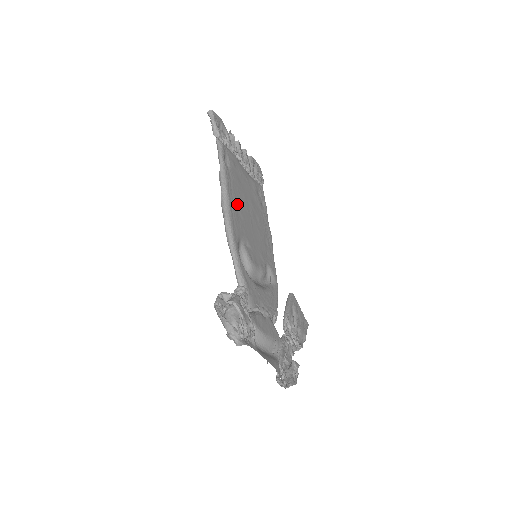
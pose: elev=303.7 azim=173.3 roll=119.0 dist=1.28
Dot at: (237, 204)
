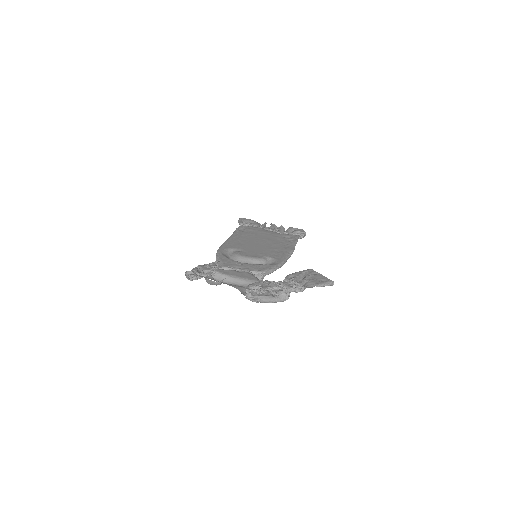
Dot at: (241, 240)
